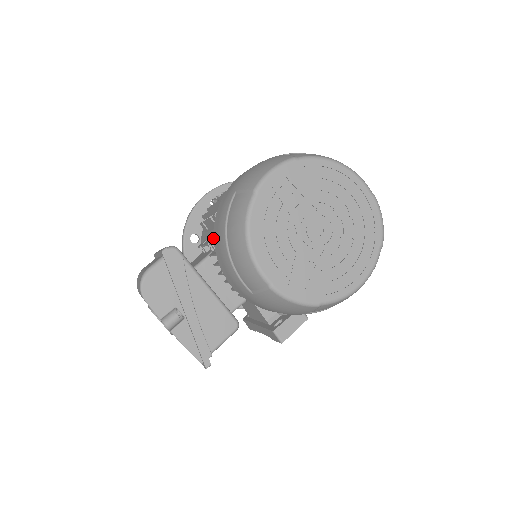
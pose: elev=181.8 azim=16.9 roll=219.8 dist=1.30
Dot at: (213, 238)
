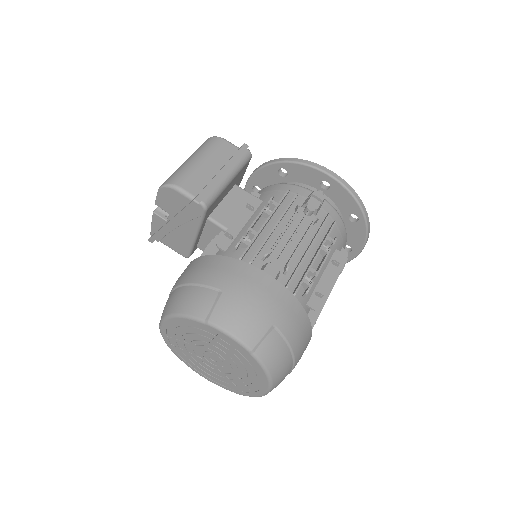
Dot at: (234, 234)
